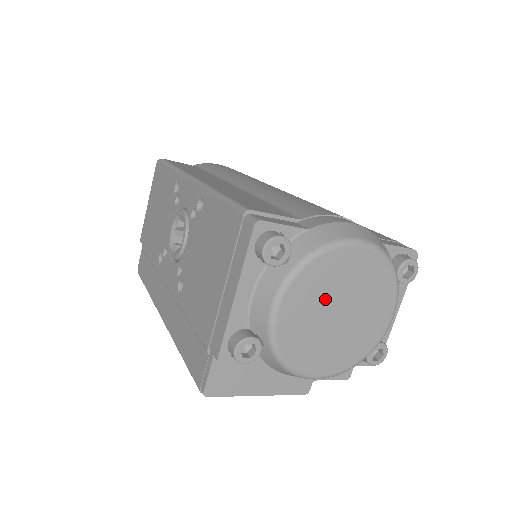
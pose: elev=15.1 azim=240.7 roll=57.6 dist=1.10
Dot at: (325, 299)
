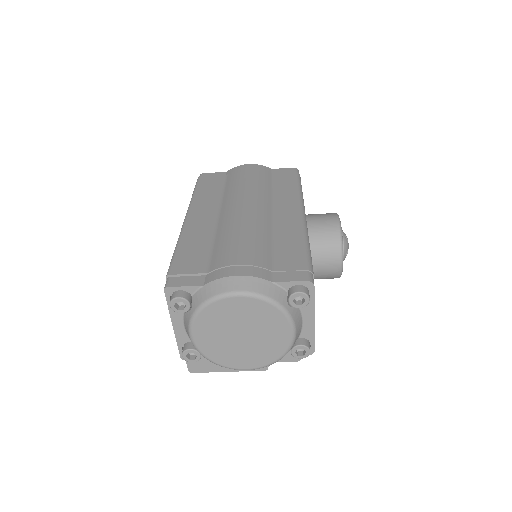
Dot at: (225, 329)
